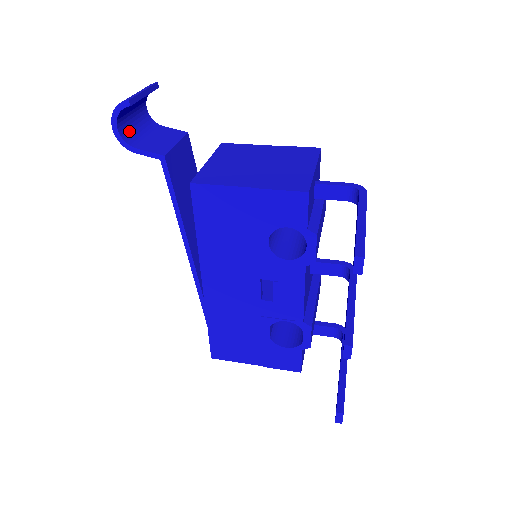
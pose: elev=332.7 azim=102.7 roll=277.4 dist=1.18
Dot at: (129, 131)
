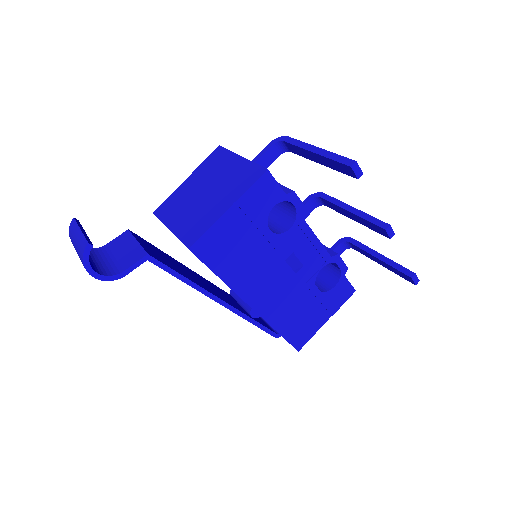
Dot at: (101, 268)
